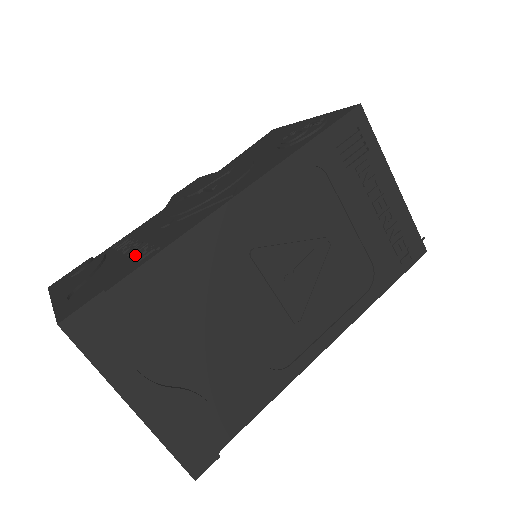
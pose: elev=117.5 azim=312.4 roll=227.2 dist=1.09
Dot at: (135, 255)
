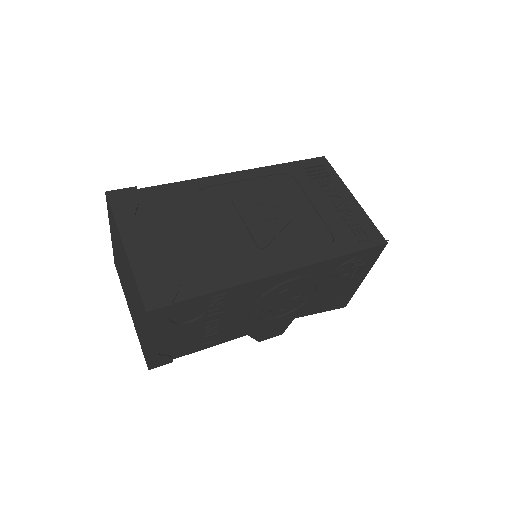
Dot at: occluded
